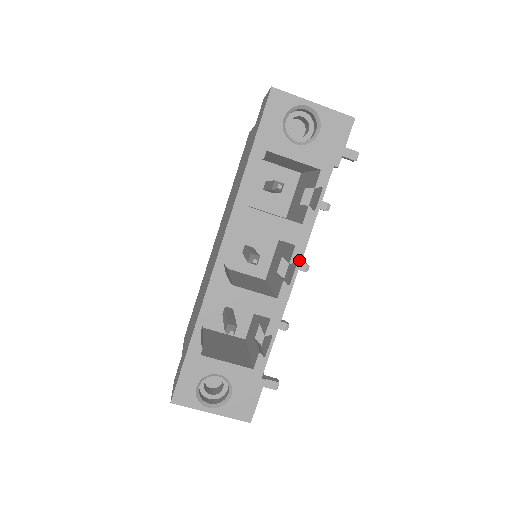
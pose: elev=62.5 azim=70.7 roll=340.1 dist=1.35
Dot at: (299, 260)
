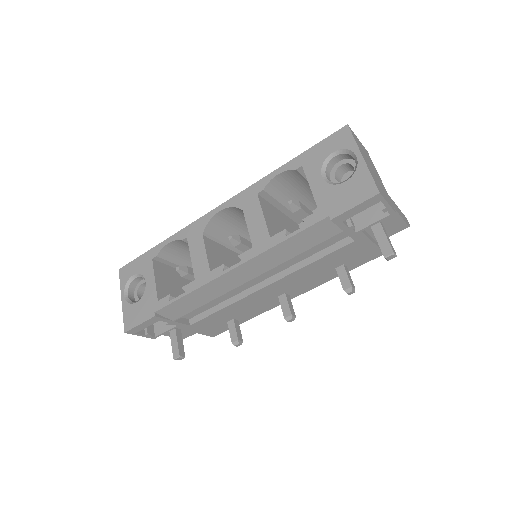
Dot at: (244, 260)
